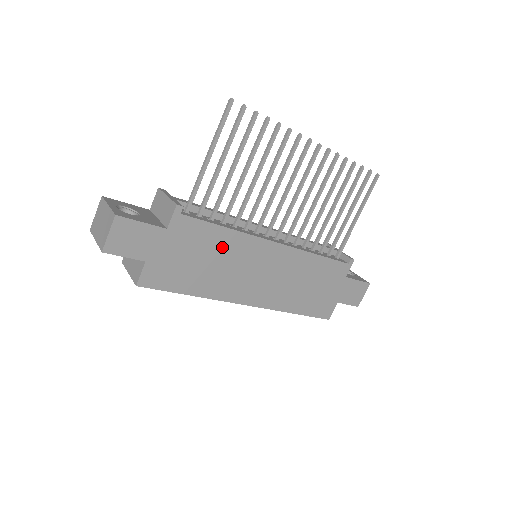
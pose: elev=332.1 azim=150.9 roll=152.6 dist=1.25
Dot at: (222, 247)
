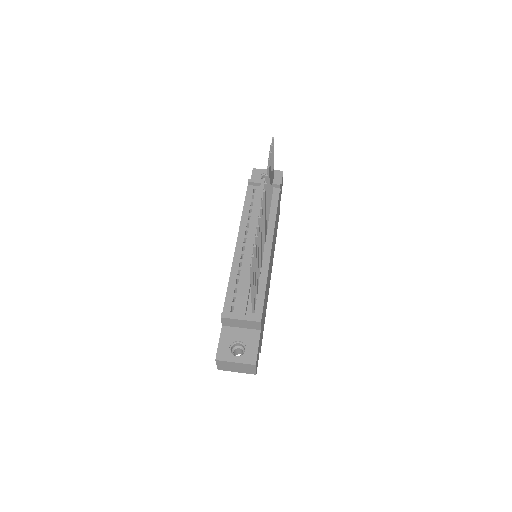
Dot at: (266, 291)
